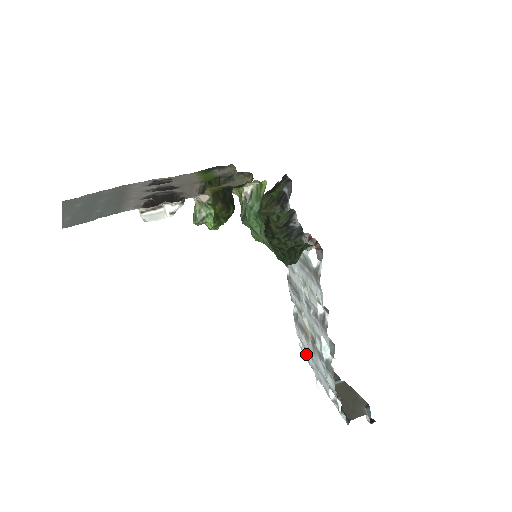
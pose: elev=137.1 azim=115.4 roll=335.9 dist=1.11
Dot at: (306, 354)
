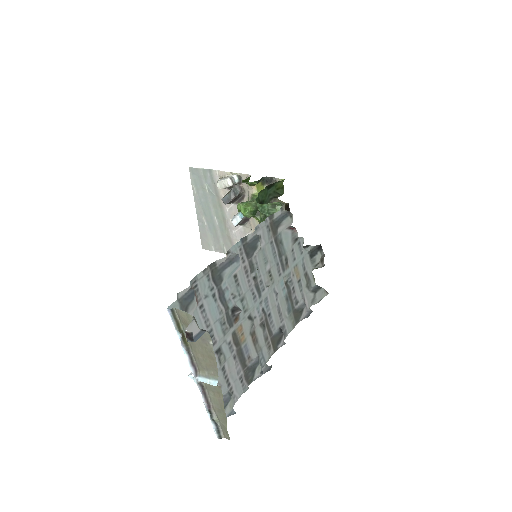
Dot at: (219, 379)
